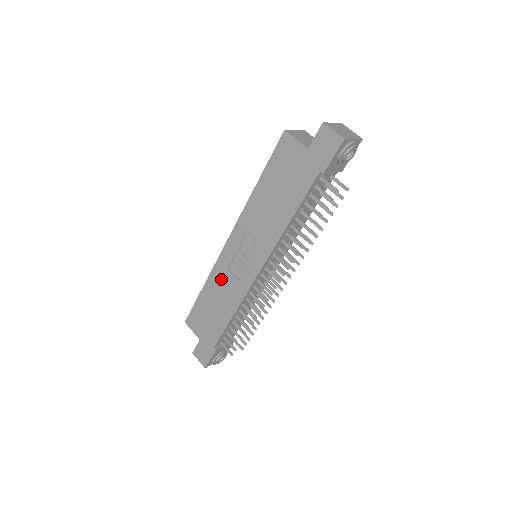
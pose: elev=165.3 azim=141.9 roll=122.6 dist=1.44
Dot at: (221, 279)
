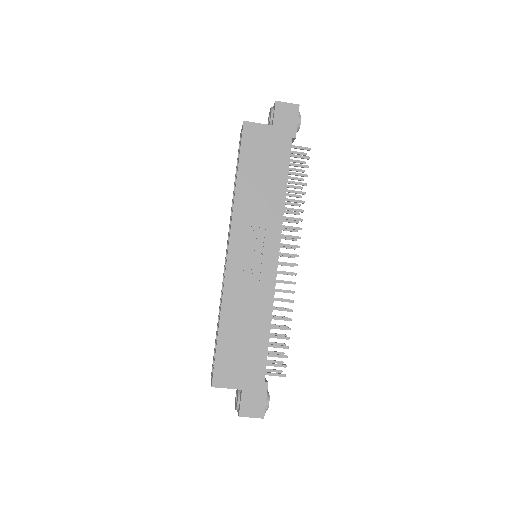
Dot at: (239, 296)
